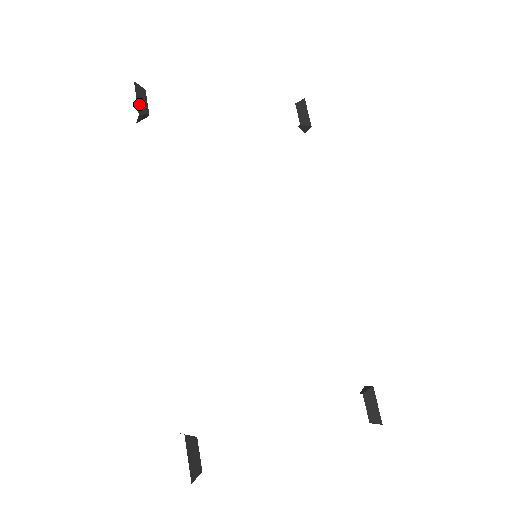
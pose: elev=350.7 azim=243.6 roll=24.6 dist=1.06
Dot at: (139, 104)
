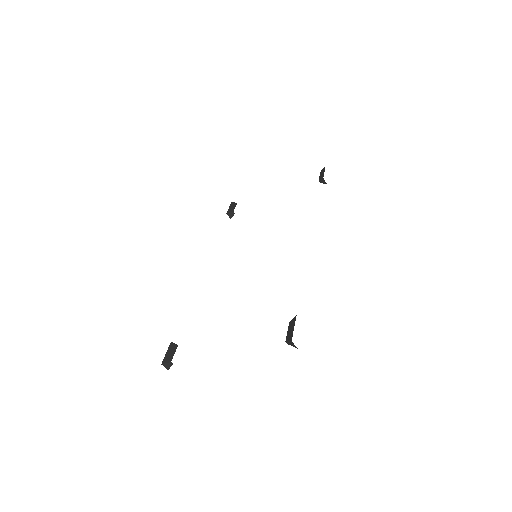
Dot at: (229, 209)
